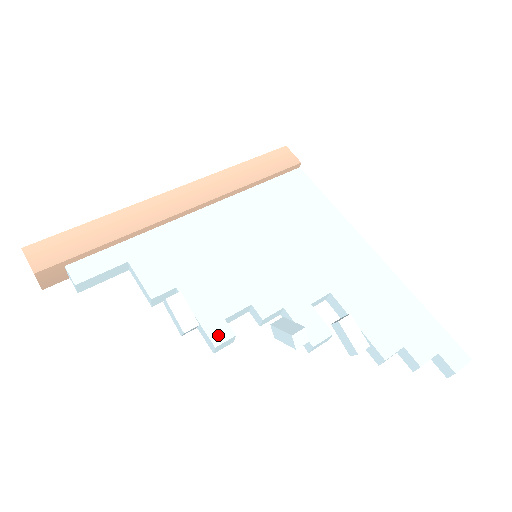
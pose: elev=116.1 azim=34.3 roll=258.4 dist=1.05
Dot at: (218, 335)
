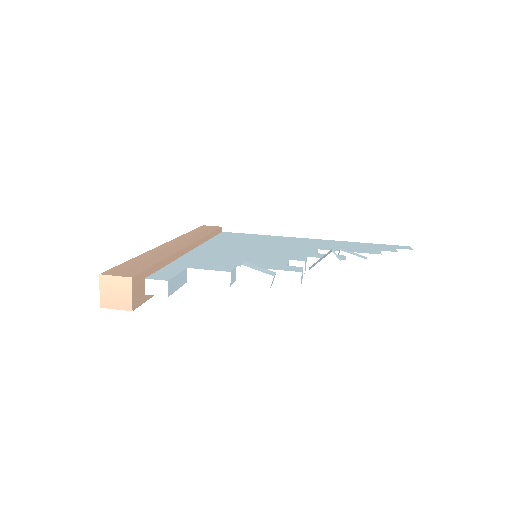
Dot at: (294, 269)
